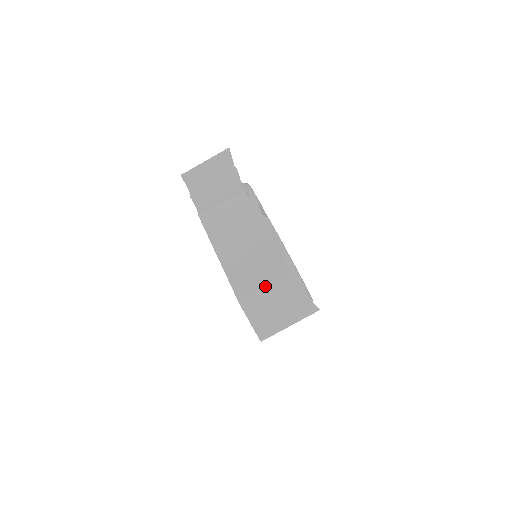
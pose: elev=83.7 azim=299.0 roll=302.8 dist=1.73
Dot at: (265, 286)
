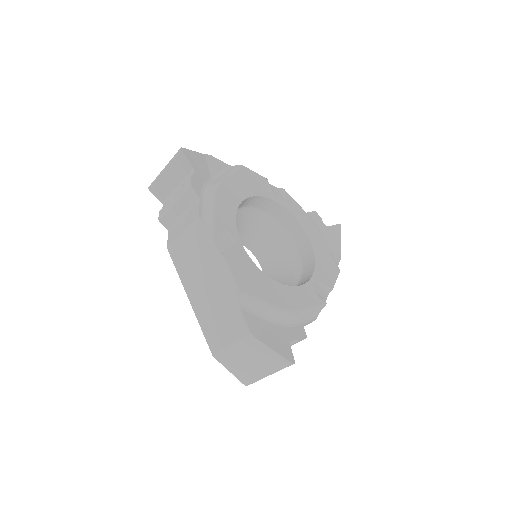
Dot at: (230, 342)
